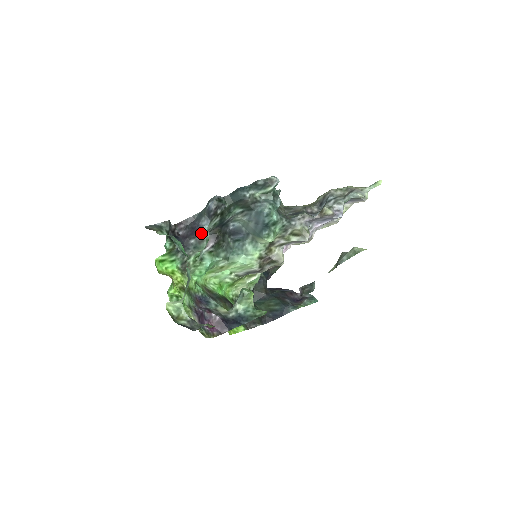
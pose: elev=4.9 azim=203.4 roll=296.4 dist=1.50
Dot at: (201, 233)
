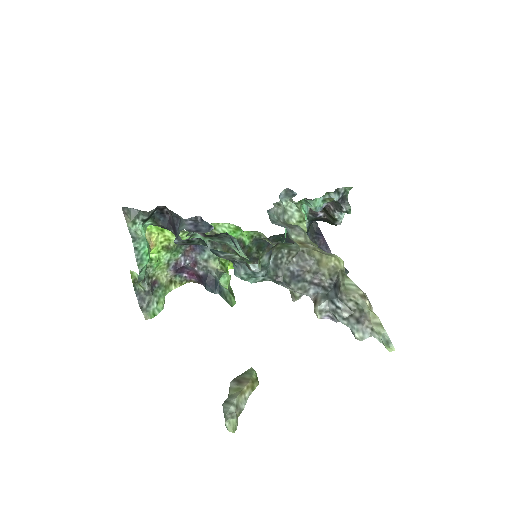
Dot at: occluded
